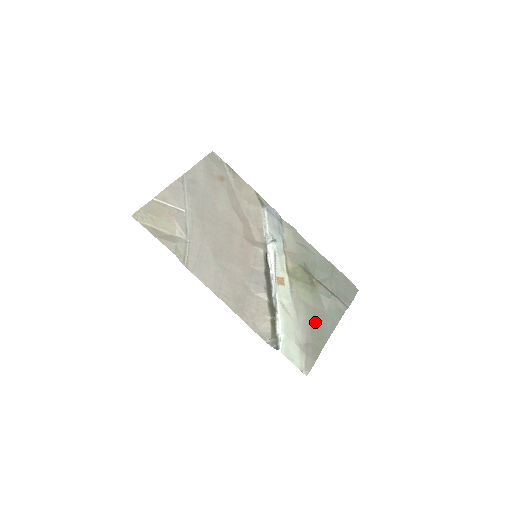
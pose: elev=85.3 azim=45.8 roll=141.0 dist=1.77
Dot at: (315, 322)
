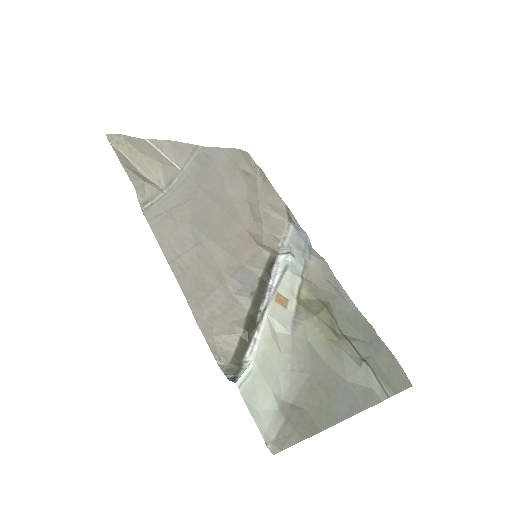
Dot at: (322, 383)
